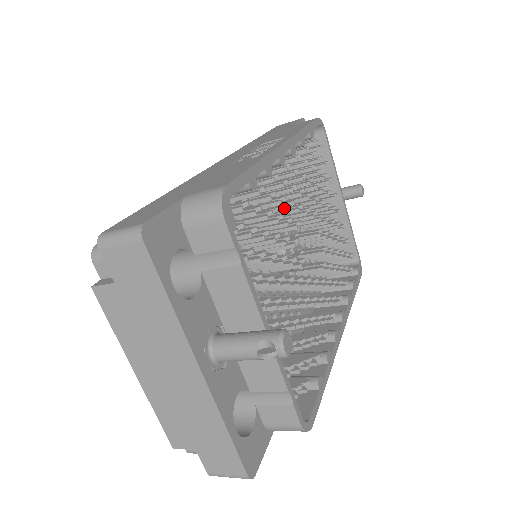
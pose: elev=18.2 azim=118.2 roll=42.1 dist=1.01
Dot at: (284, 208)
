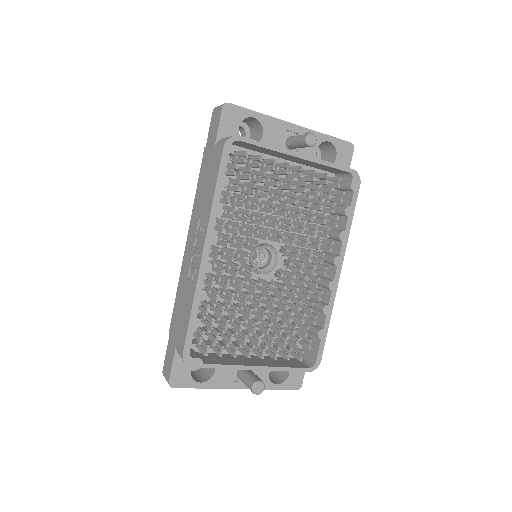
Dot at: (235, 276)
